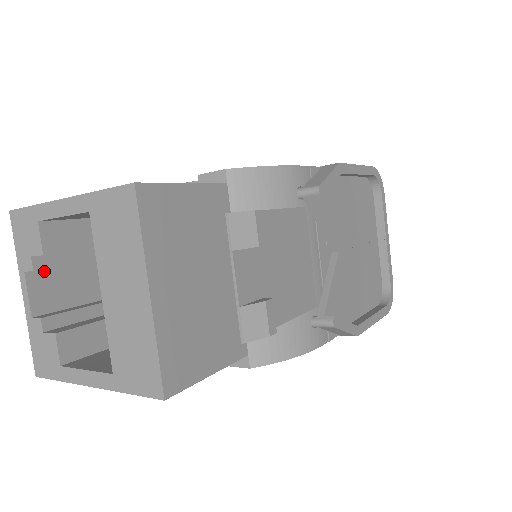
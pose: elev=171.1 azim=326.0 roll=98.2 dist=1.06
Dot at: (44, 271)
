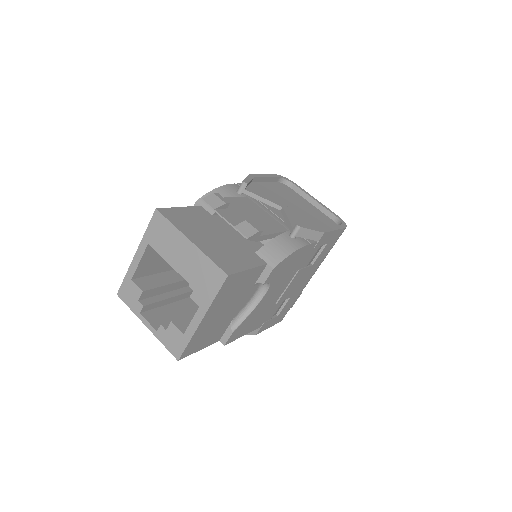
Dot at: (149, 311)
